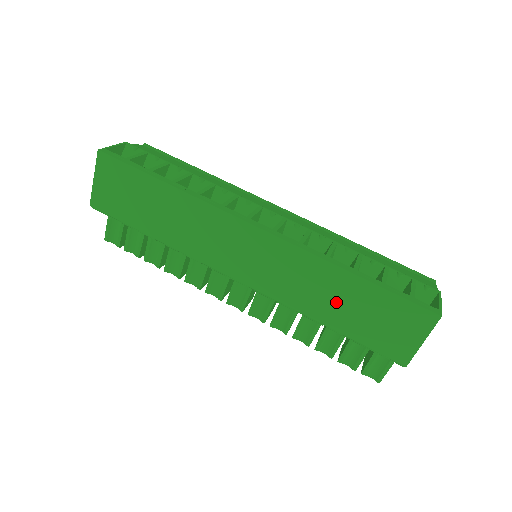
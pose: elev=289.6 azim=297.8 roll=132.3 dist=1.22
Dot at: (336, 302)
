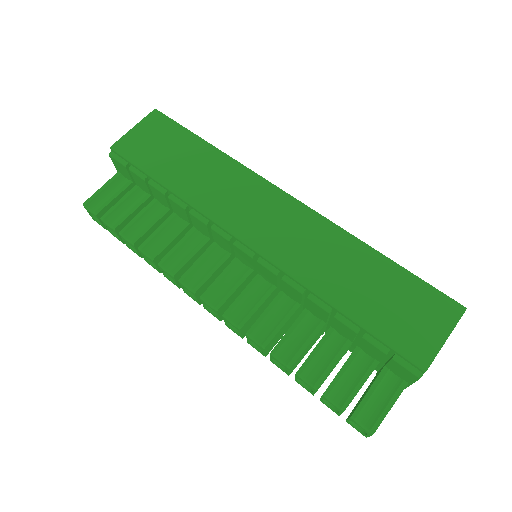
Dot at: (355, 279)
